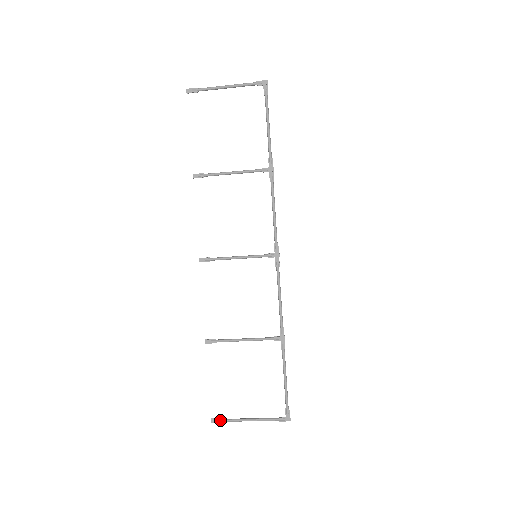
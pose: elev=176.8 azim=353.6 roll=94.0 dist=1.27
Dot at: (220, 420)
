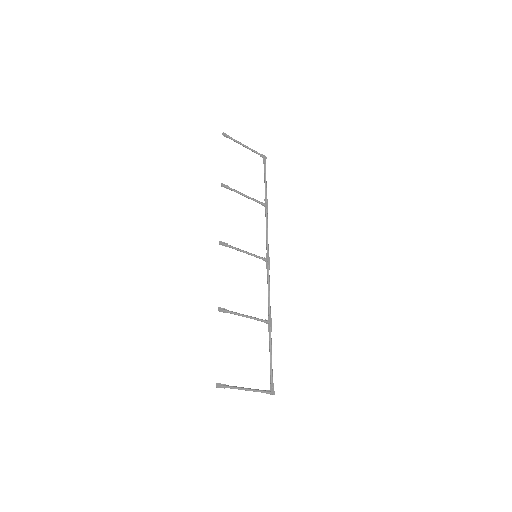
Dot at: (224, 385)
